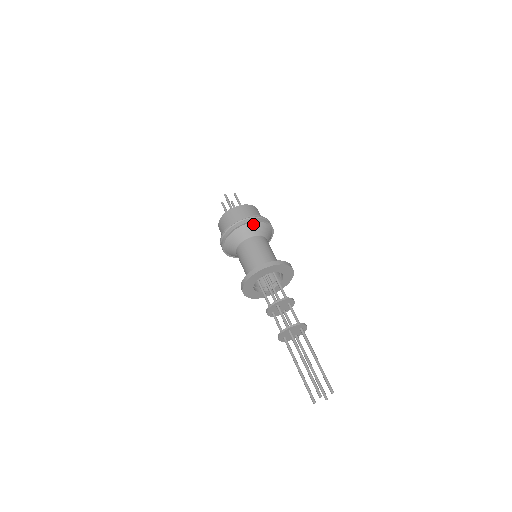
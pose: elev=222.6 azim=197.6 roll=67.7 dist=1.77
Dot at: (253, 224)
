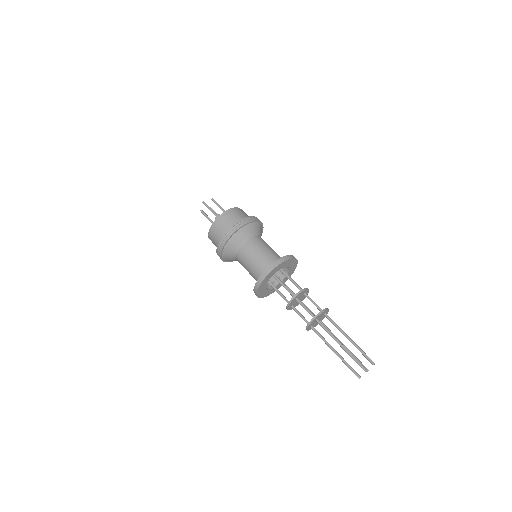
Dot at: (247, 226)
